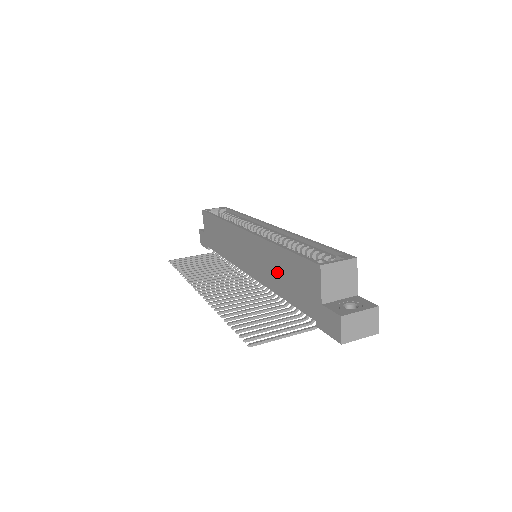
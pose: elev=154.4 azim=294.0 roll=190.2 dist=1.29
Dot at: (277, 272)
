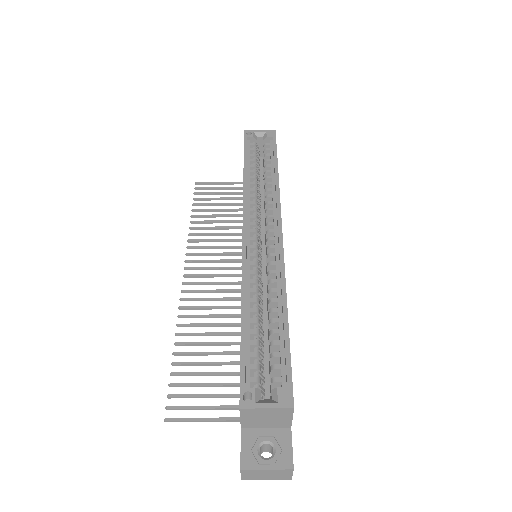
Dot at: occluded
